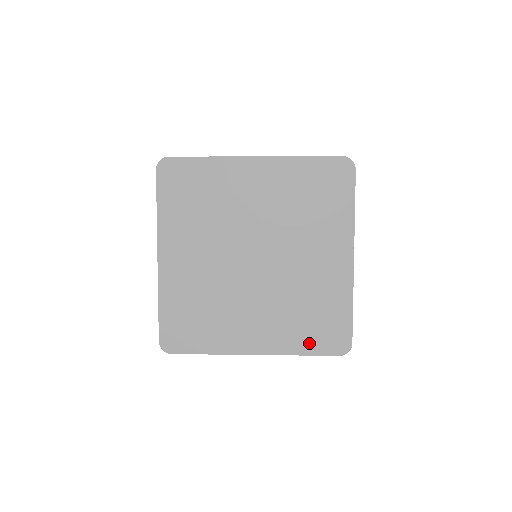
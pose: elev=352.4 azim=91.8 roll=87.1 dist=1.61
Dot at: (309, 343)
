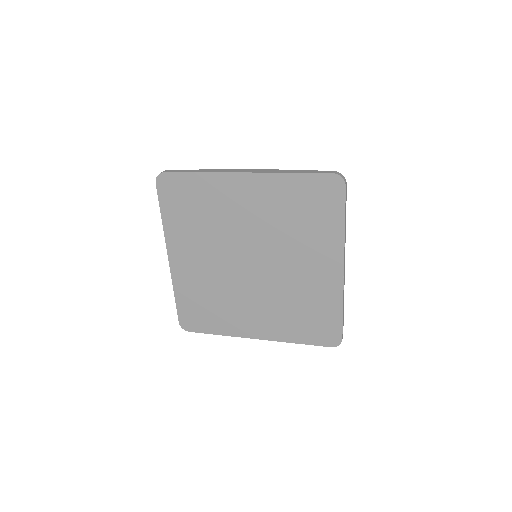
Dot at: (303, 335)
